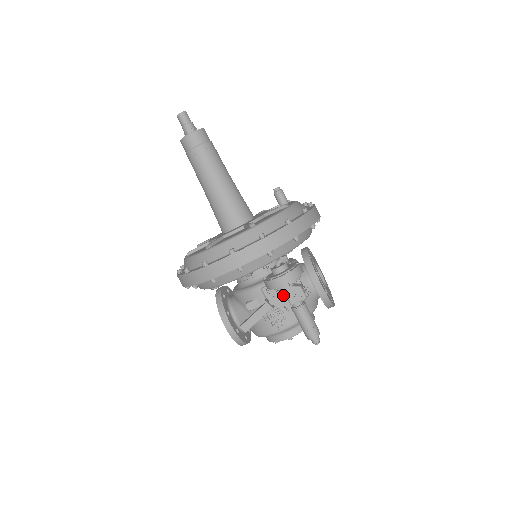
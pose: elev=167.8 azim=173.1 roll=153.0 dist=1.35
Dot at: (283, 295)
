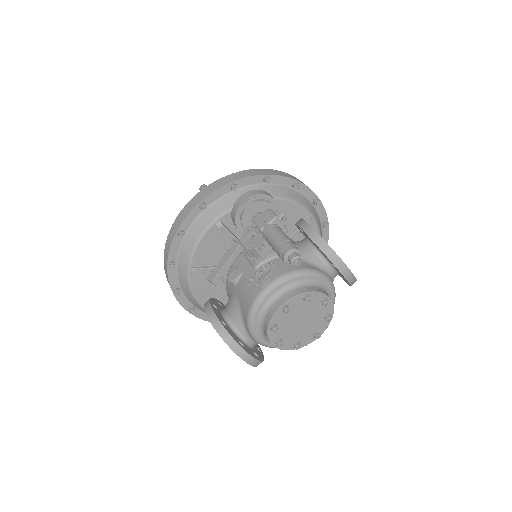
Dot at: (253, 227)
